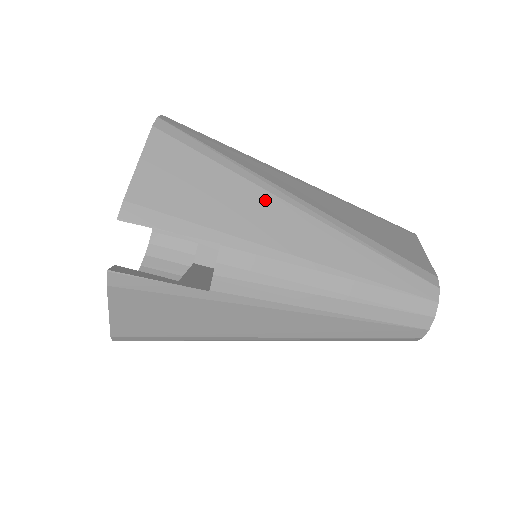
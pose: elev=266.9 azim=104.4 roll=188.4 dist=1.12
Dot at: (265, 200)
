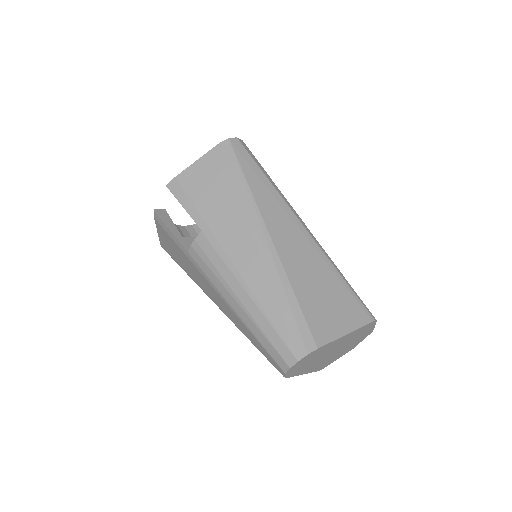
Dot at: (245, 222)
